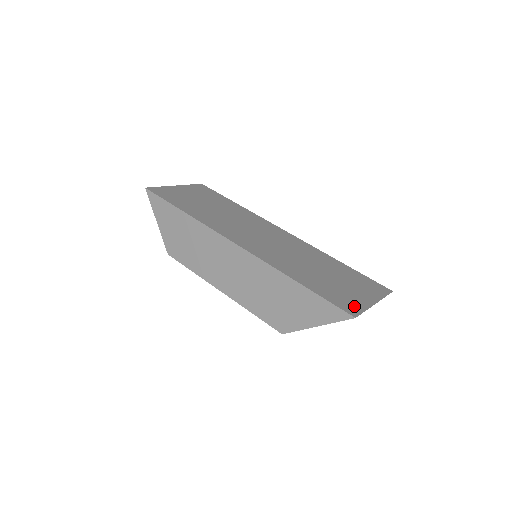
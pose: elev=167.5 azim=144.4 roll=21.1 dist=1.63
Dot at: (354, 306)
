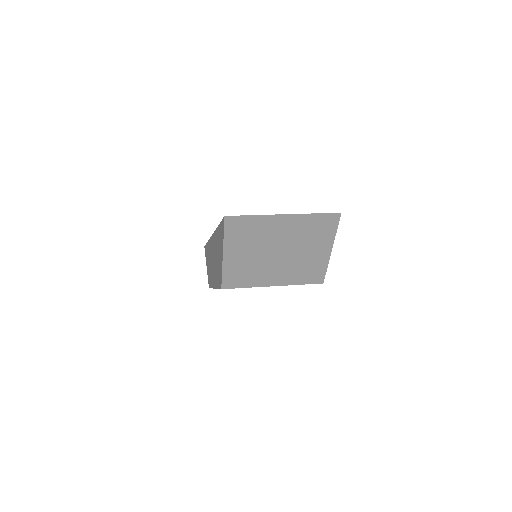
Dot at: occluded
